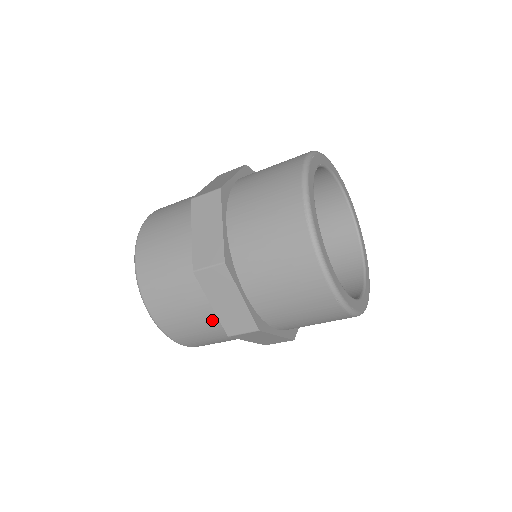
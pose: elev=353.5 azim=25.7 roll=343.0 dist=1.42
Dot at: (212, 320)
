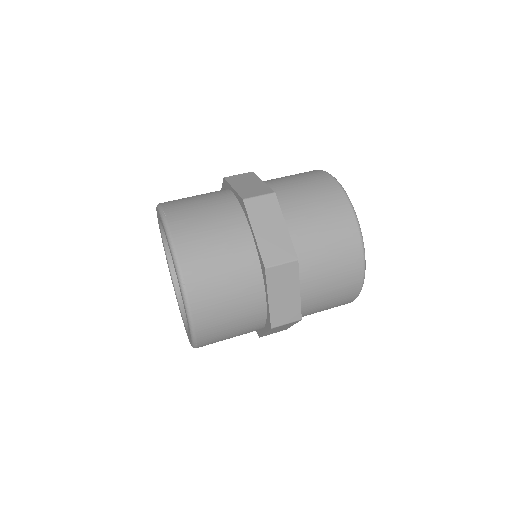
Dot at: (245, 259)
